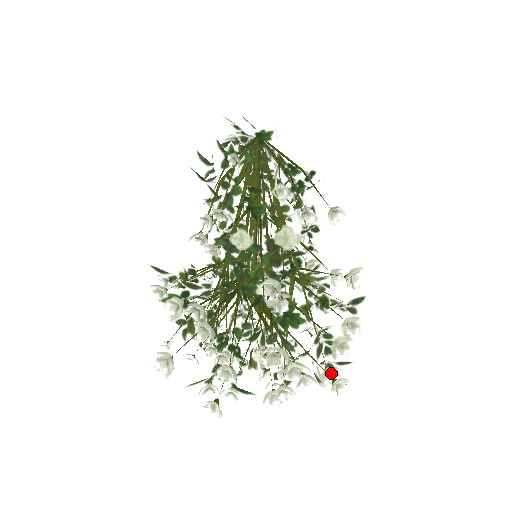
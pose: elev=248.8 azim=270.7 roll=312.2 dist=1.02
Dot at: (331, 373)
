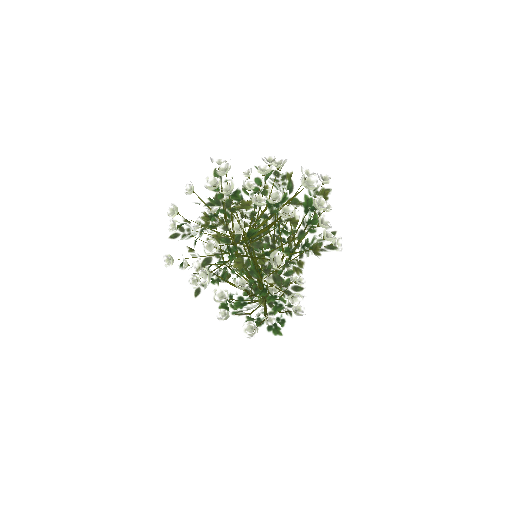
Dot at: (319, 205)
